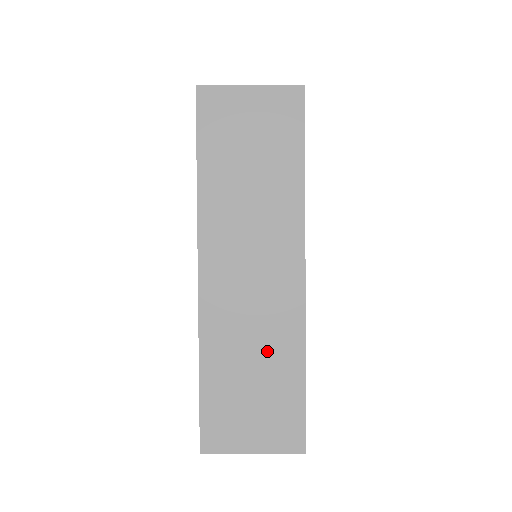
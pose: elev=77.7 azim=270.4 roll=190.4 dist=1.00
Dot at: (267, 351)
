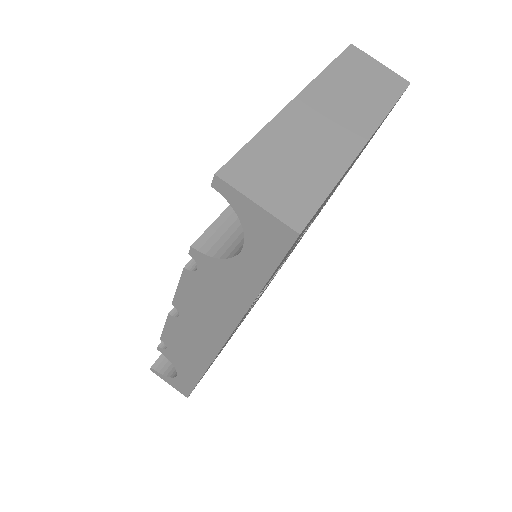
Dot at: (313, 159)
